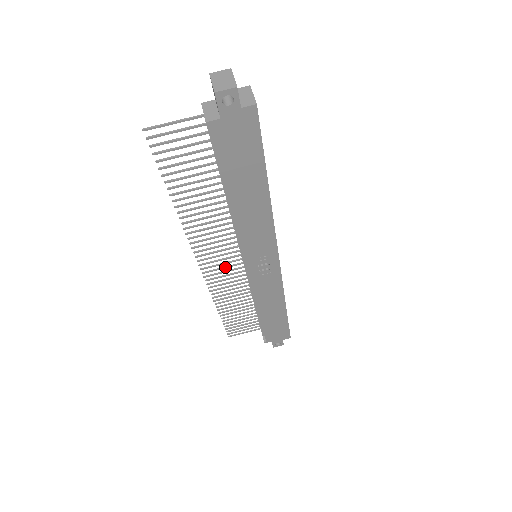
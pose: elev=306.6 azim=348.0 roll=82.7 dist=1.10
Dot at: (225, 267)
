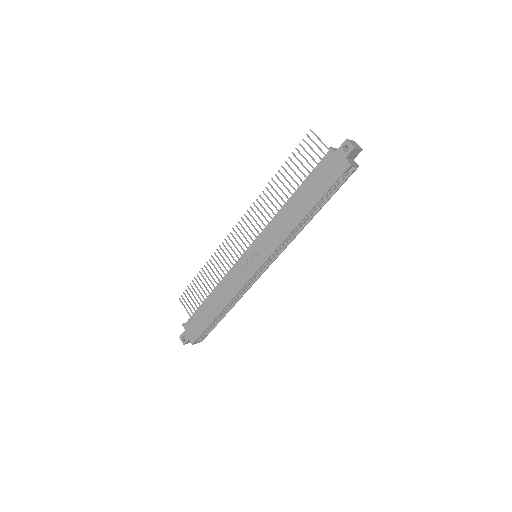
Dot at: occluded
